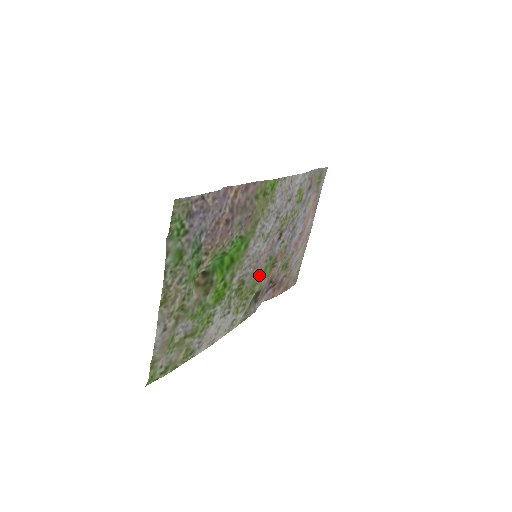
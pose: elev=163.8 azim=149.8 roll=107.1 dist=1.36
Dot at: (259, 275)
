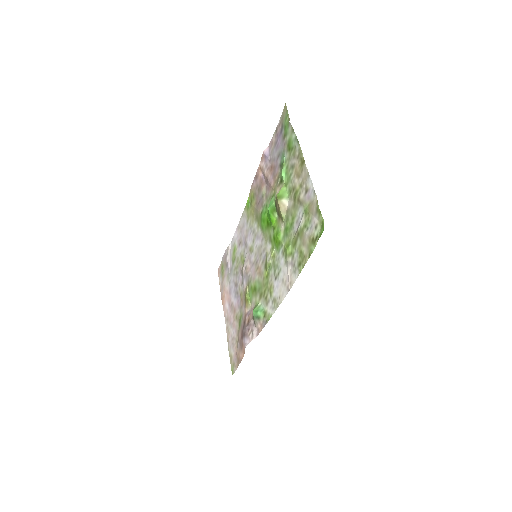
Dot at: (255, 286)
